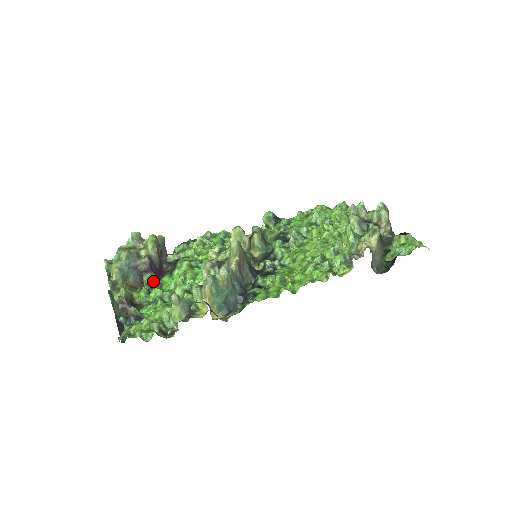
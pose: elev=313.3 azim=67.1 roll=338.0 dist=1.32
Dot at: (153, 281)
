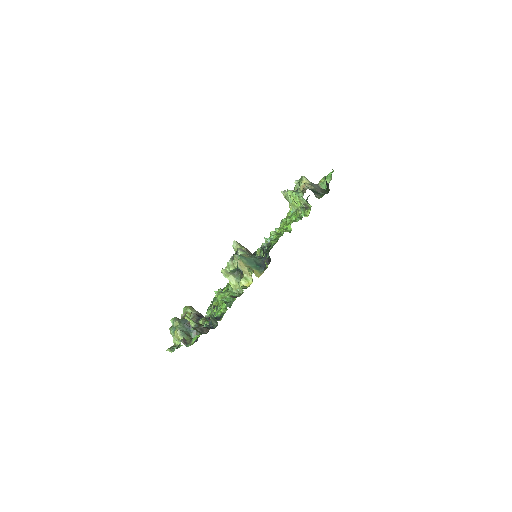
Dot at: occluded
